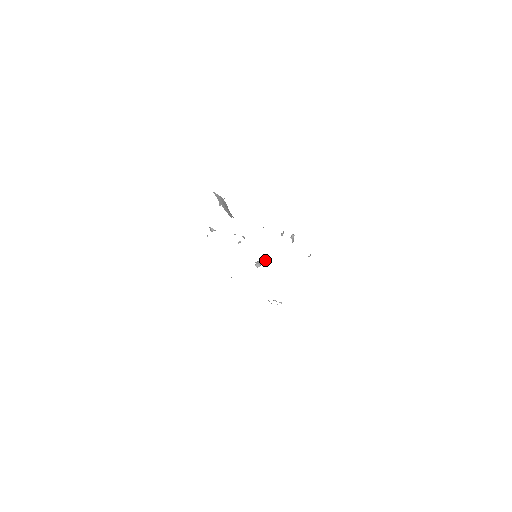
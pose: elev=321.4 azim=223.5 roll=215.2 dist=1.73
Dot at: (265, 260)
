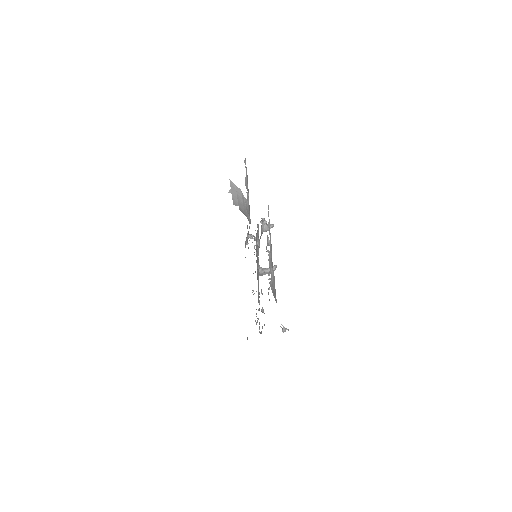
Dot at: occluded
